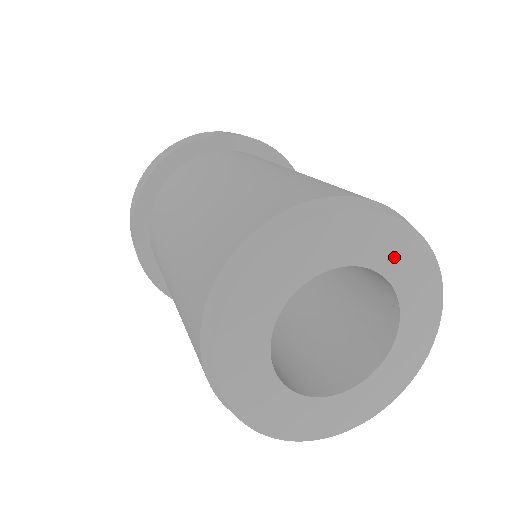
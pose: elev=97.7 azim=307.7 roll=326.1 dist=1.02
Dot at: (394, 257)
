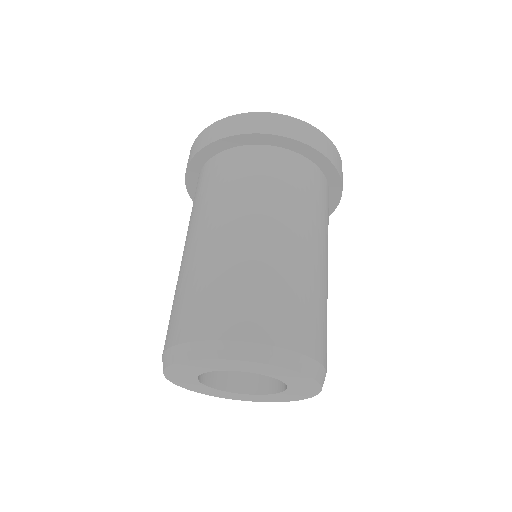
Dot at: (300, 386)
